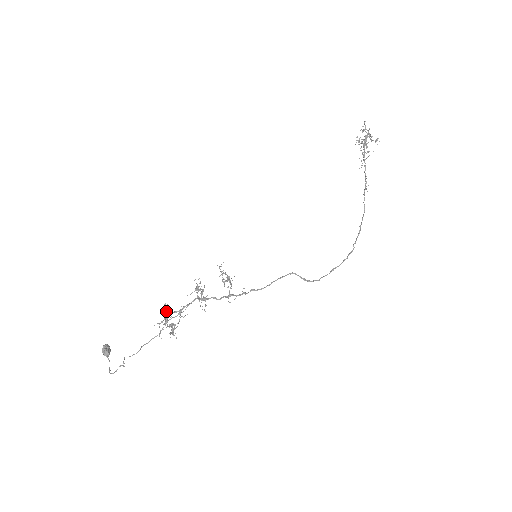
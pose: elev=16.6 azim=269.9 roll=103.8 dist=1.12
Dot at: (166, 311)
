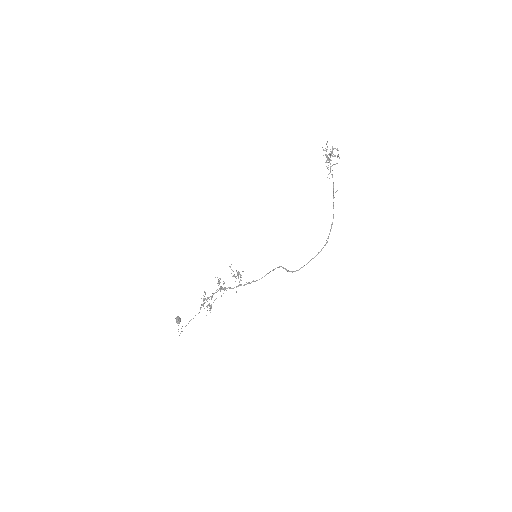
Dot at: occluded
